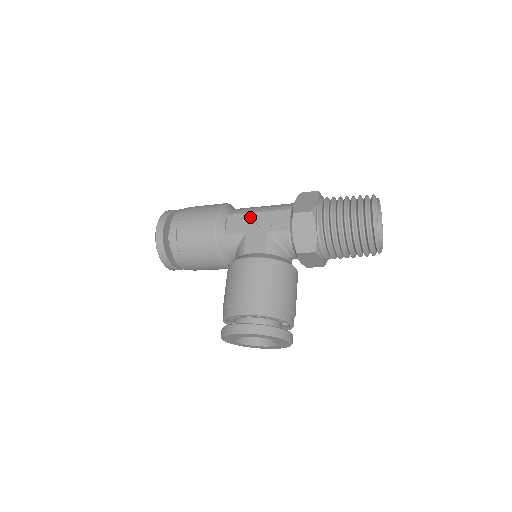
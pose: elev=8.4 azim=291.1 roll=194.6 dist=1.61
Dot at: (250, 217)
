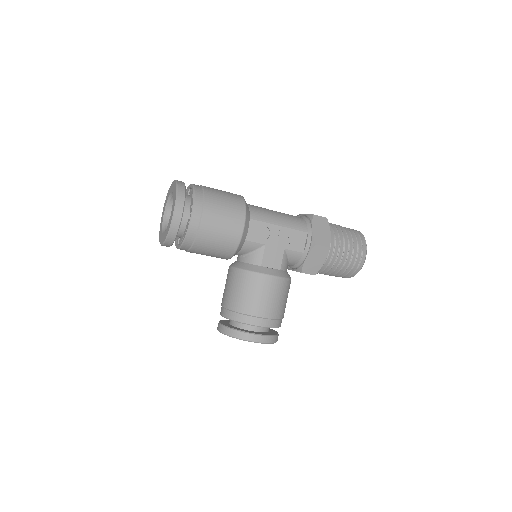
Dot at: (271, 228)
